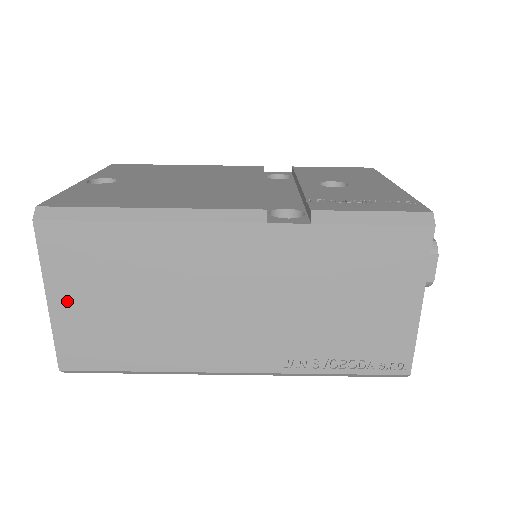
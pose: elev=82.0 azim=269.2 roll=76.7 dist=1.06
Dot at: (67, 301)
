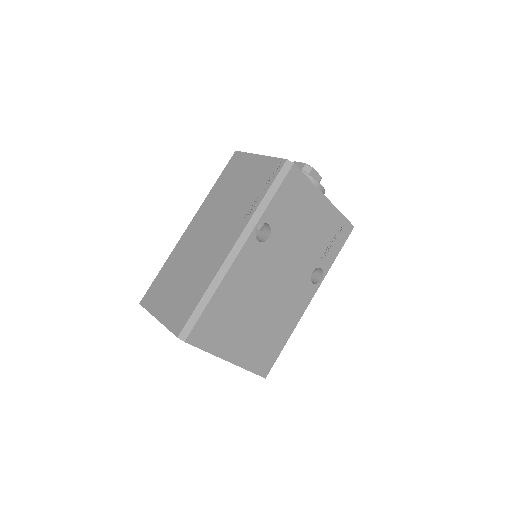
Dot at: (163, 310)
